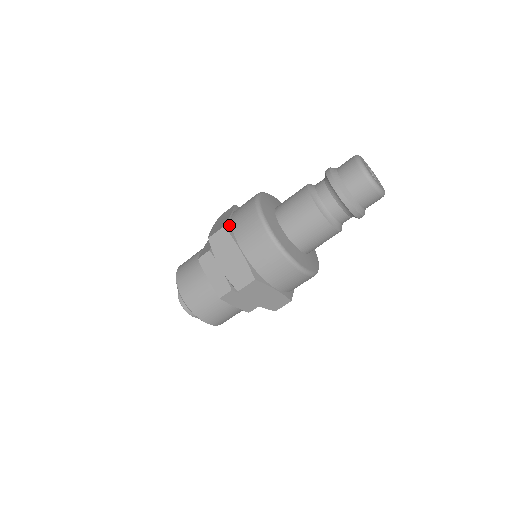
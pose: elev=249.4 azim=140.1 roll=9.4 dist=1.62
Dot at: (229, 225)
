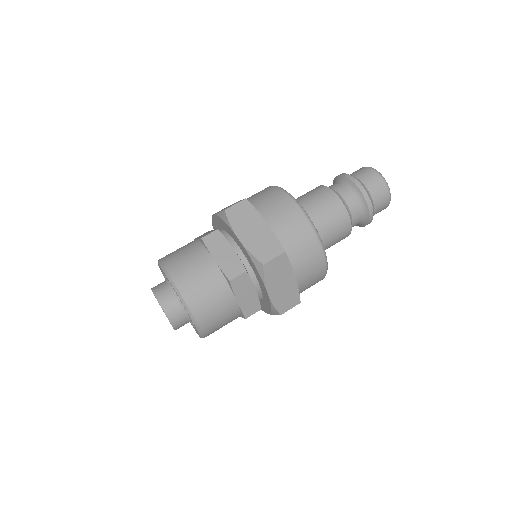
Dot at: occluded
